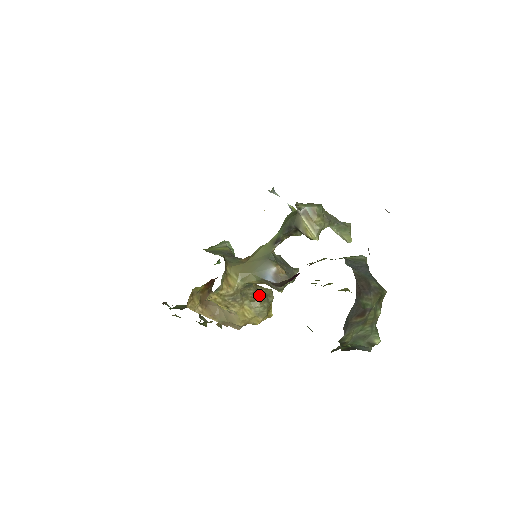
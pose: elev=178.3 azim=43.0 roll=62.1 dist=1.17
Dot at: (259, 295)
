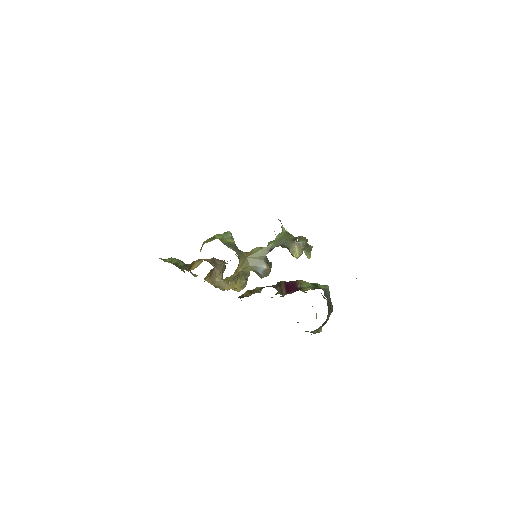
Dot at: (244, 274)
